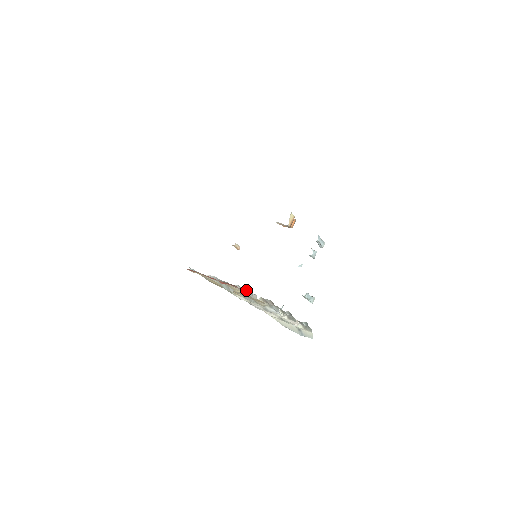
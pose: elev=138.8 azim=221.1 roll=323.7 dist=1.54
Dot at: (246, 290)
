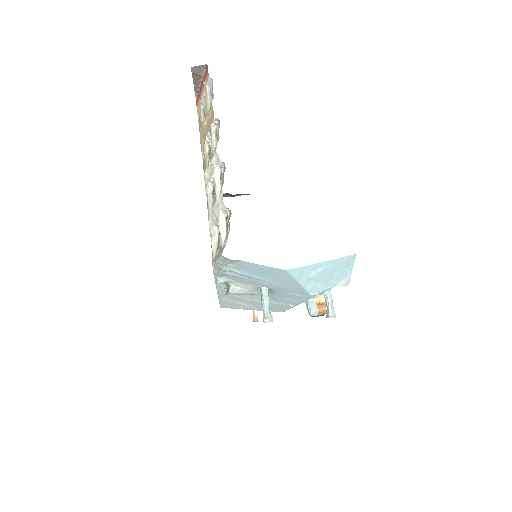
Dot at: (212, 92)
